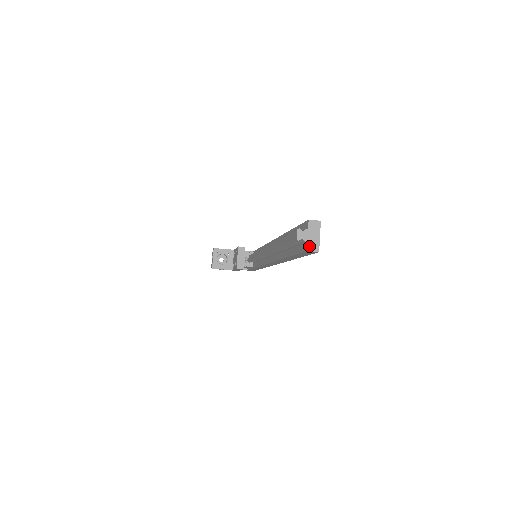
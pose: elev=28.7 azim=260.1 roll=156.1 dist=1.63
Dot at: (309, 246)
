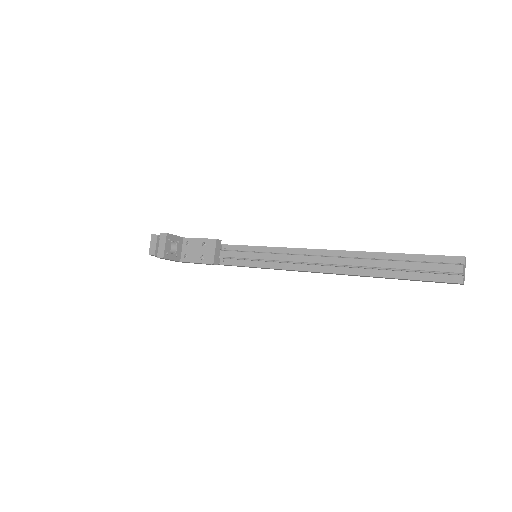
Dot at: (464, 279)
